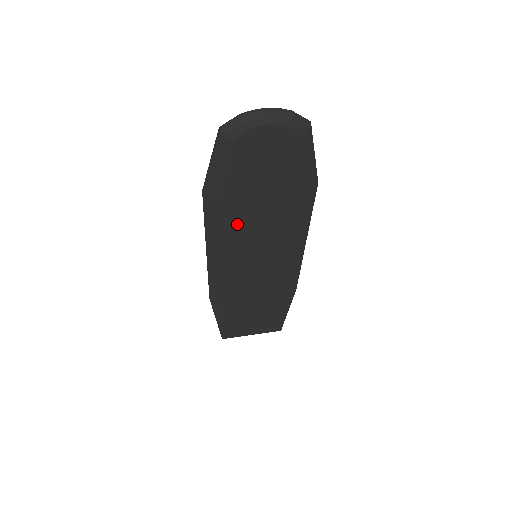
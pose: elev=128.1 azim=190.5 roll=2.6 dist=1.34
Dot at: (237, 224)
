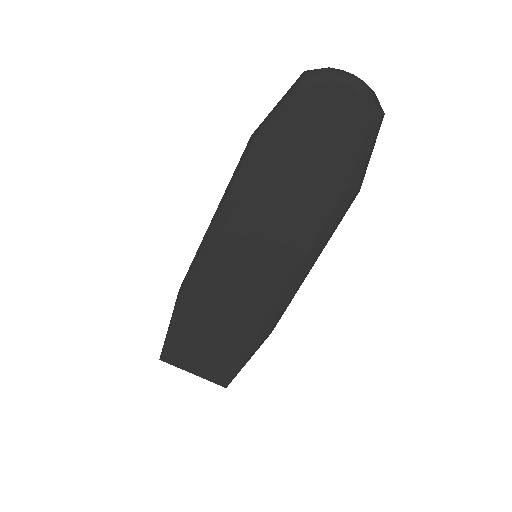
Dot at: (263, 192)
